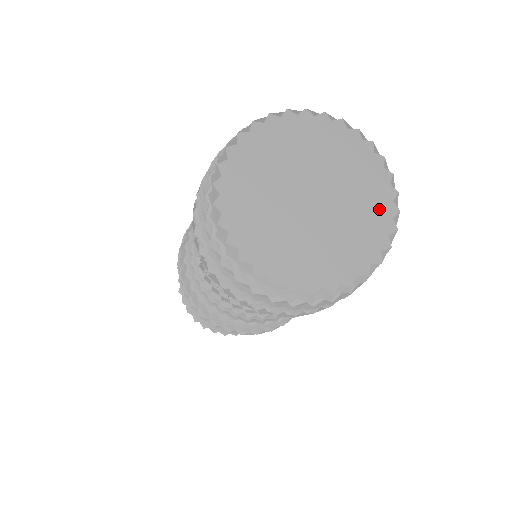
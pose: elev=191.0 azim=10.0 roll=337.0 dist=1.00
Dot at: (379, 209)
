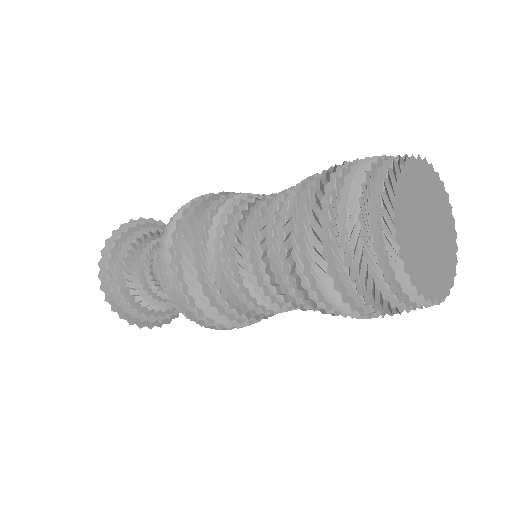
Dot at: (448, 213)
